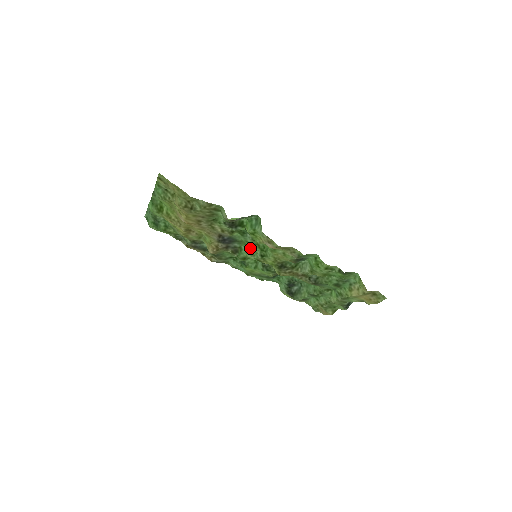
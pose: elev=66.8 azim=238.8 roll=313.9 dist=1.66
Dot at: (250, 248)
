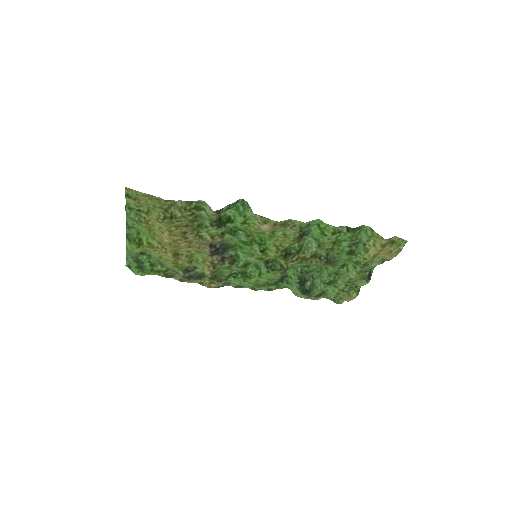
Dot at: (247, 249)
